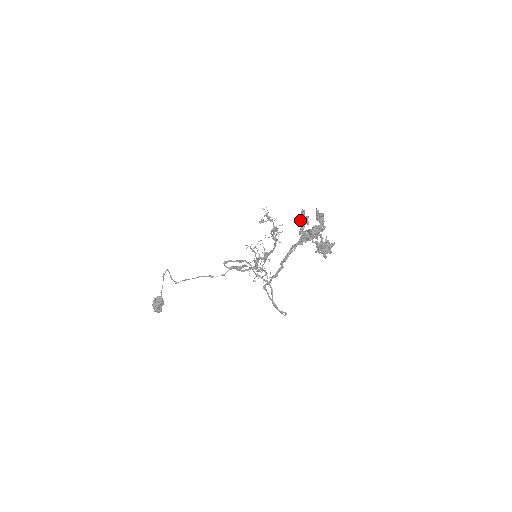
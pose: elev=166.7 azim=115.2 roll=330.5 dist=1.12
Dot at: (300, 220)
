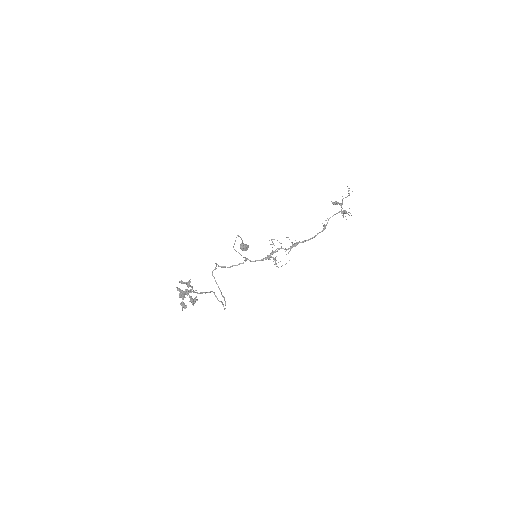
Dot at: (187, 282)
